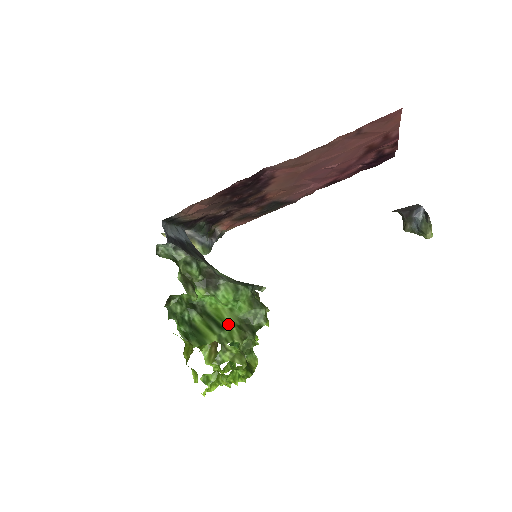
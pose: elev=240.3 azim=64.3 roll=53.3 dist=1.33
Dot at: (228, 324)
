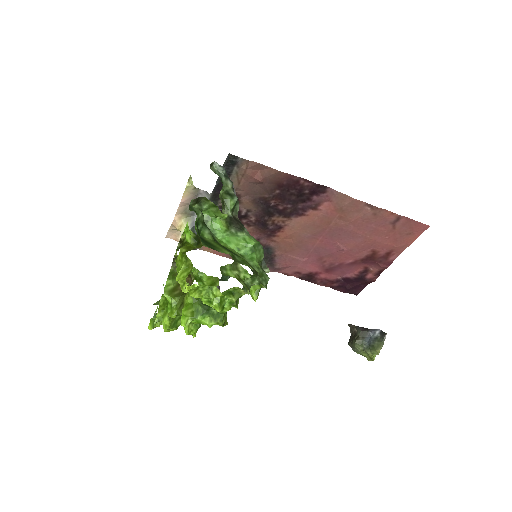
Dot at: (241, 257)
